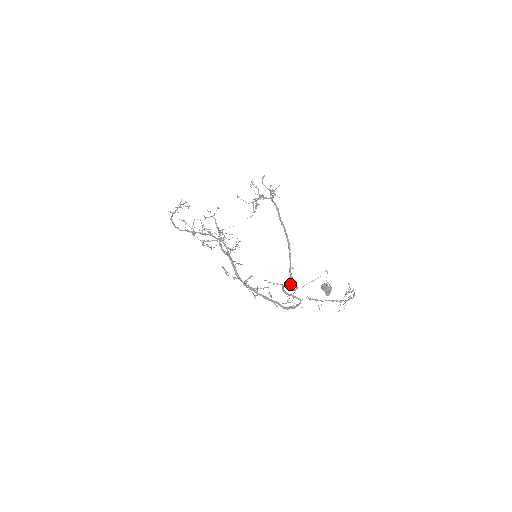
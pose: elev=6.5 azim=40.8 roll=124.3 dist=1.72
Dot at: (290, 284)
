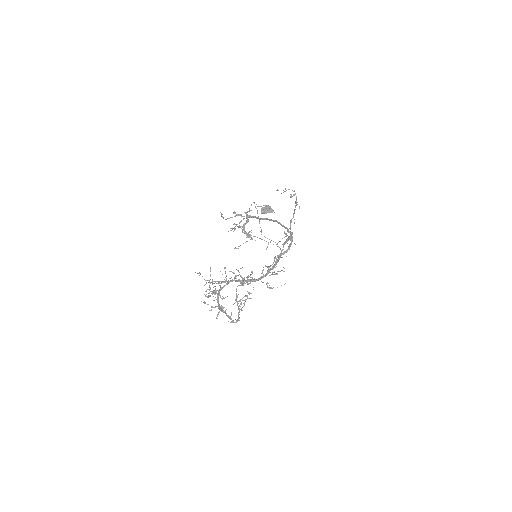
Dot at: occluded
